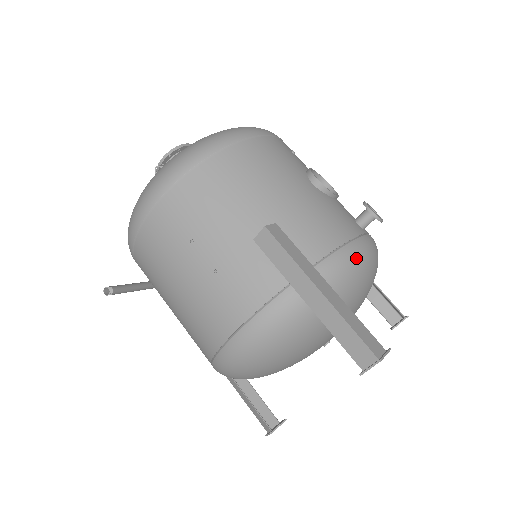
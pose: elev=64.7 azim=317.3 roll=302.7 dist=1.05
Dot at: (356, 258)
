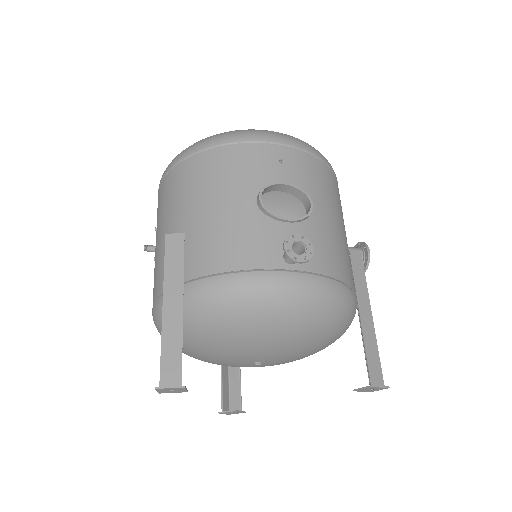
Dot at: (231, 291)
